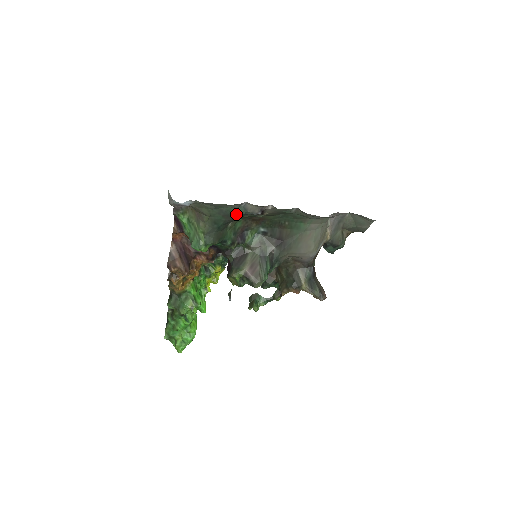
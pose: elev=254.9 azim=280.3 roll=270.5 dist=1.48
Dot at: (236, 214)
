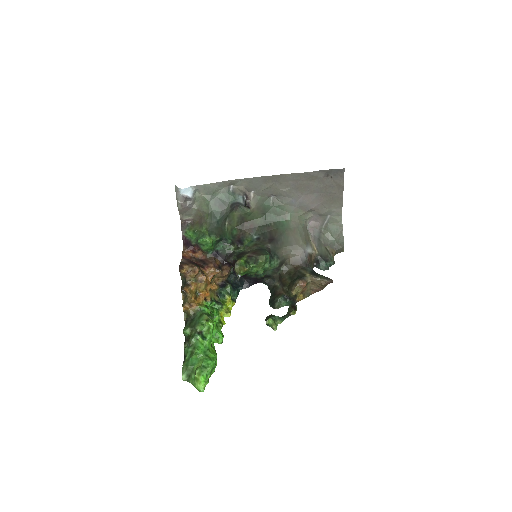
Dot at: (228, 201)
